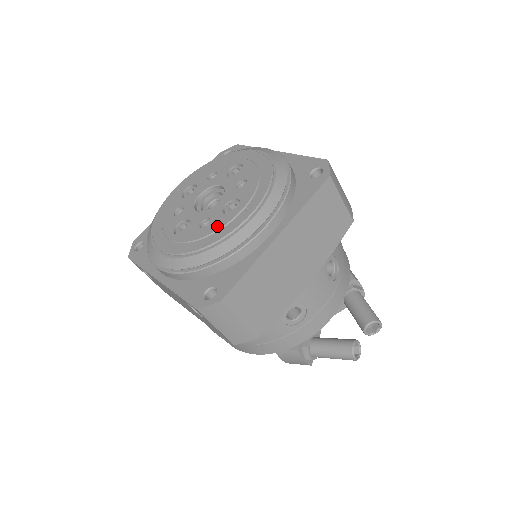
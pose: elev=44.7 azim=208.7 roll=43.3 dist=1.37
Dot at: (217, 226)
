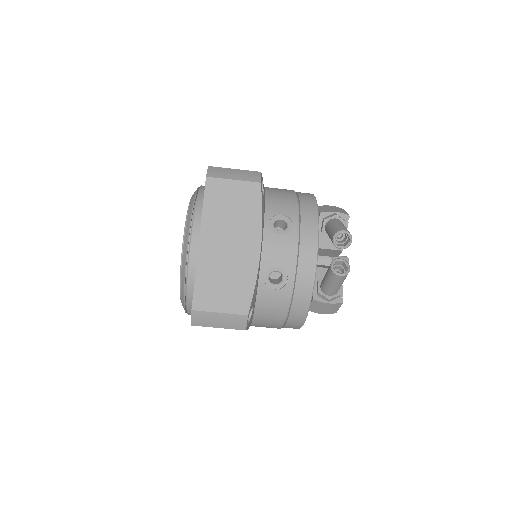
Dot at: occluded
